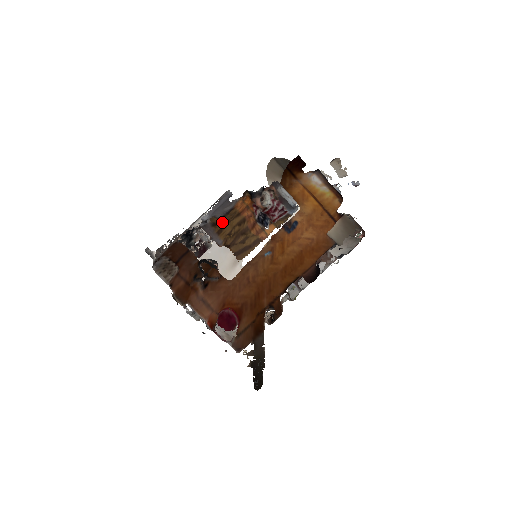
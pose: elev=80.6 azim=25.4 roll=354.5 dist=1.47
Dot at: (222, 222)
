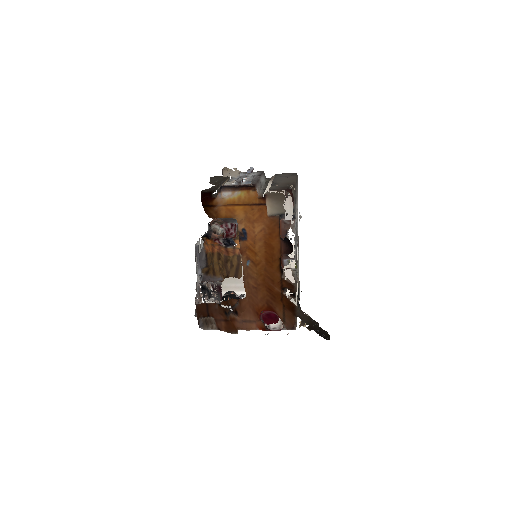
Dot at: (210, 267)
